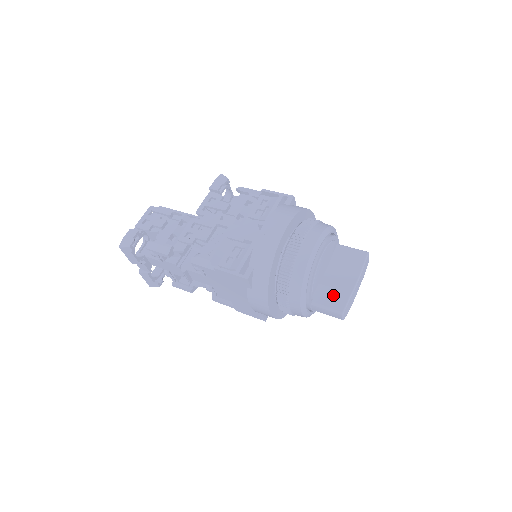
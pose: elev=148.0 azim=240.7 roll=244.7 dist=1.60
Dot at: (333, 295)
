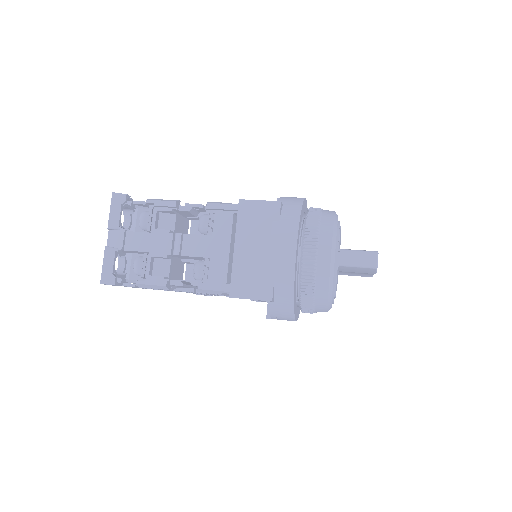
Dot at: occluded
